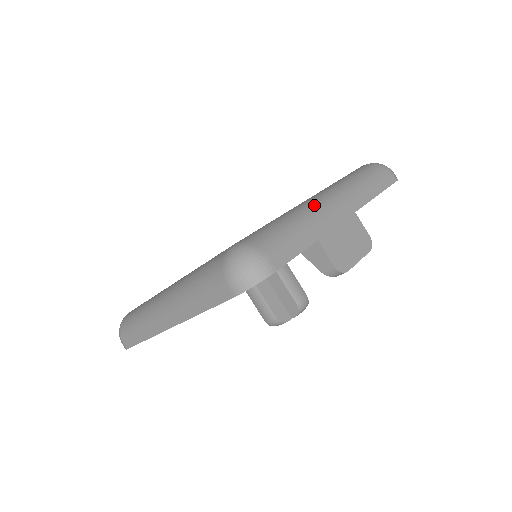
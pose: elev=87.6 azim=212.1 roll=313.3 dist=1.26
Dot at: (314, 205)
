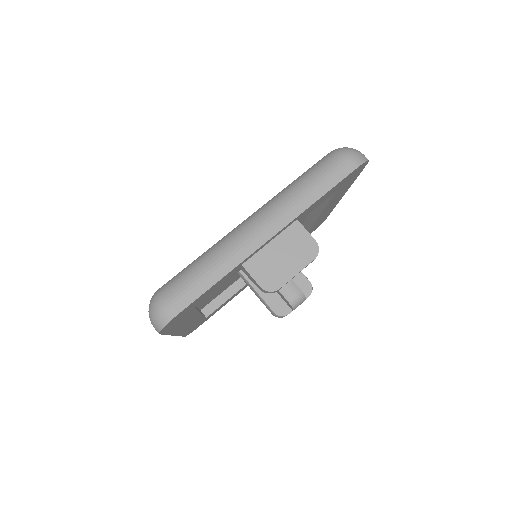
Dot at: (235, 233)
